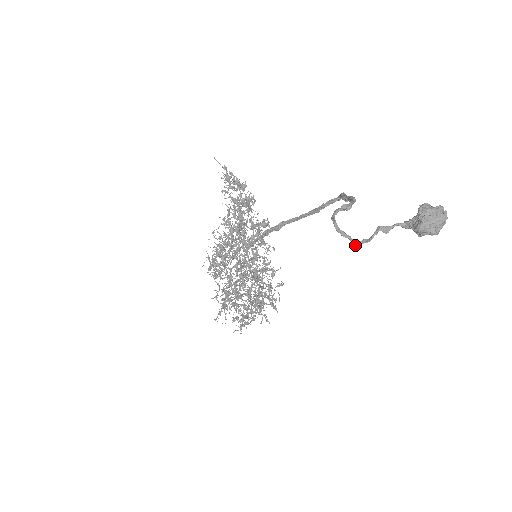
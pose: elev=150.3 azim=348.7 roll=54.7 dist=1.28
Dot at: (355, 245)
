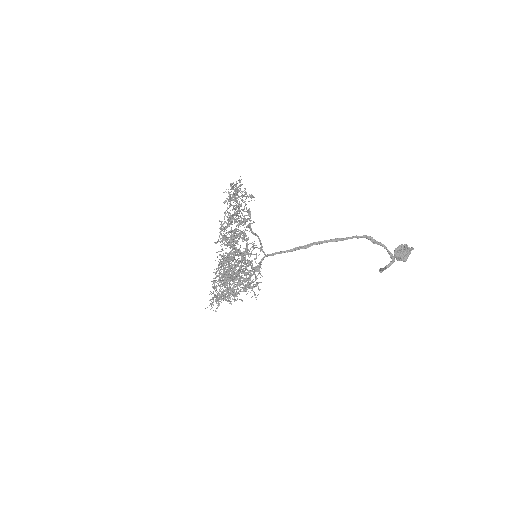
Dot at: occluded
